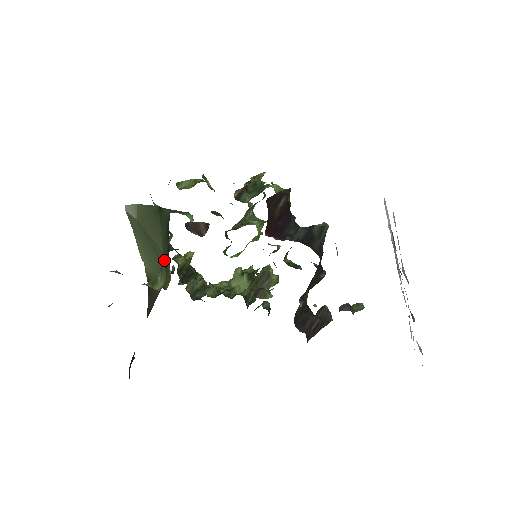
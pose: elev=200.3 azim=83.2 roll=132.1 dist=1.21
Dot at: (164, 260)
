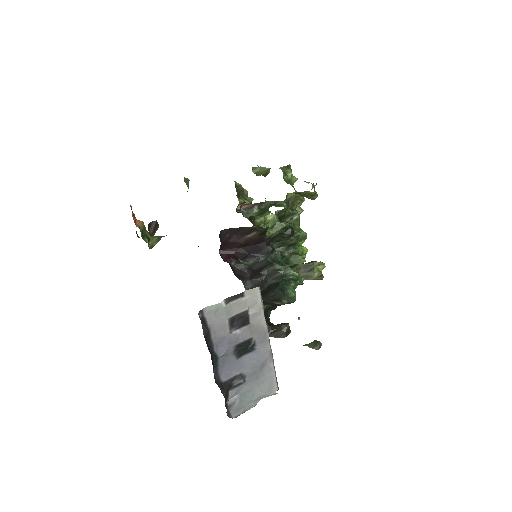
Dot at: occluded
